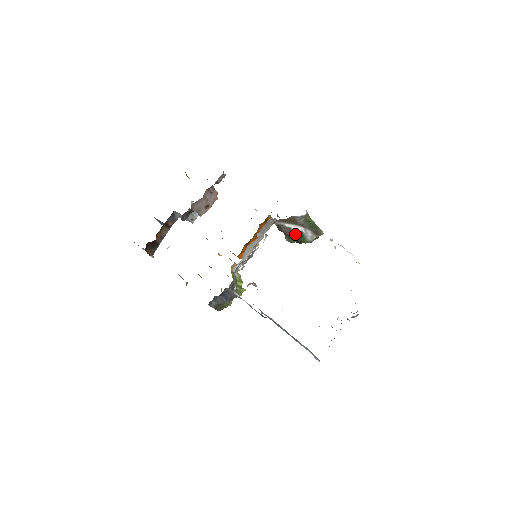
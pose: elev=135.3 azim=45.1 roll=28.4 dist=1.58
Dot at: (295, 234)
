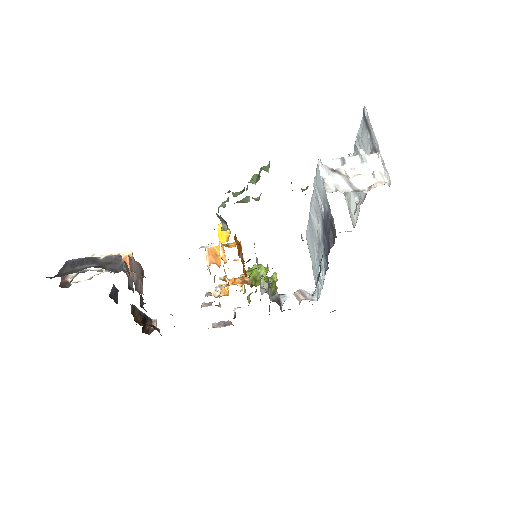
Dot at: occluded
